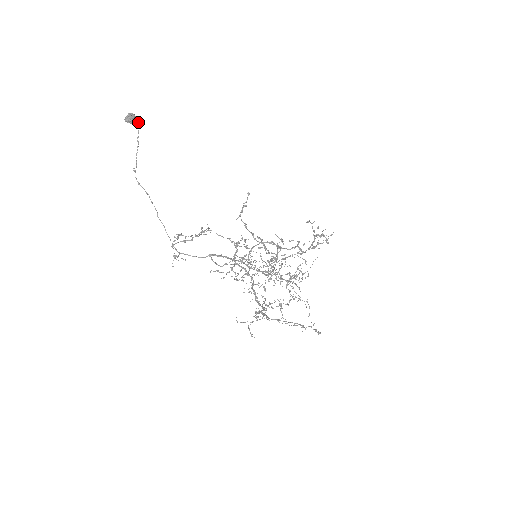
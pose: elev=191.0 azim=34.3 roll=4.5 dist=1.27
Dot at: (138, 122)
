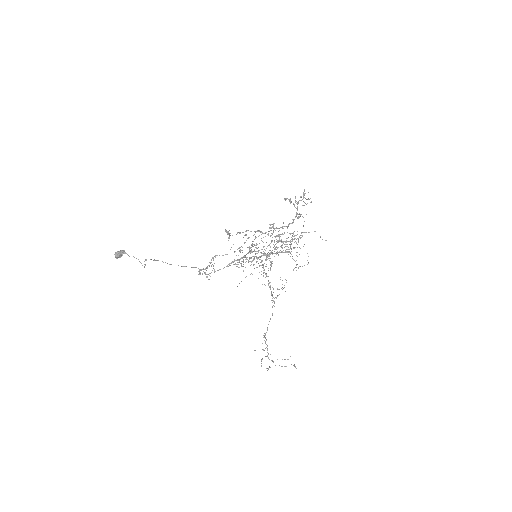
Dot at: (123, 251)
